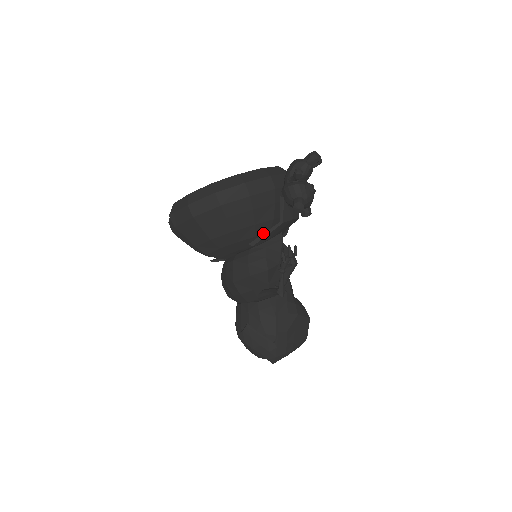
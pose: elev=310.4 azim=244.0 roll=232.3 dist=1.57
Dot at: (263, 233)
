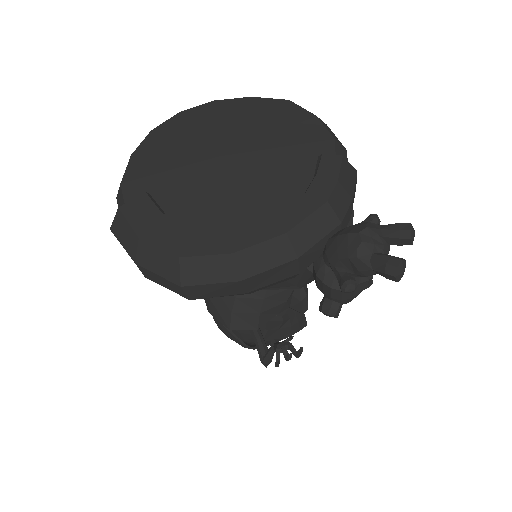
Dot at: occluded
